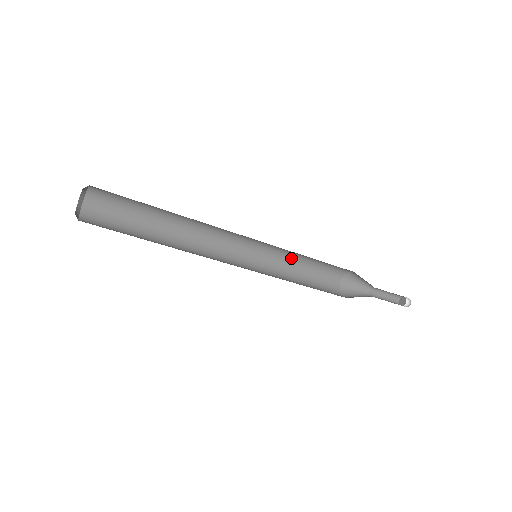
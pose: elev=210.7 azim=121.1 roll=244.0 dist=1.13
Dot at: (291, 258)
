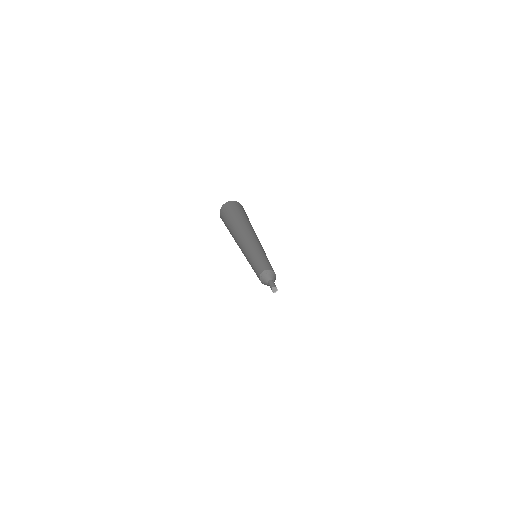
Dot at: (255, 259)
